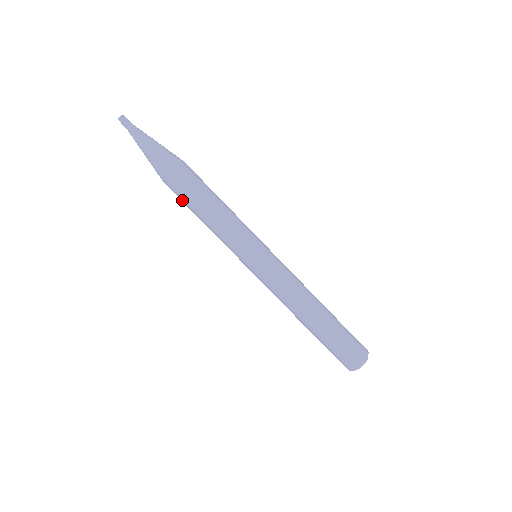
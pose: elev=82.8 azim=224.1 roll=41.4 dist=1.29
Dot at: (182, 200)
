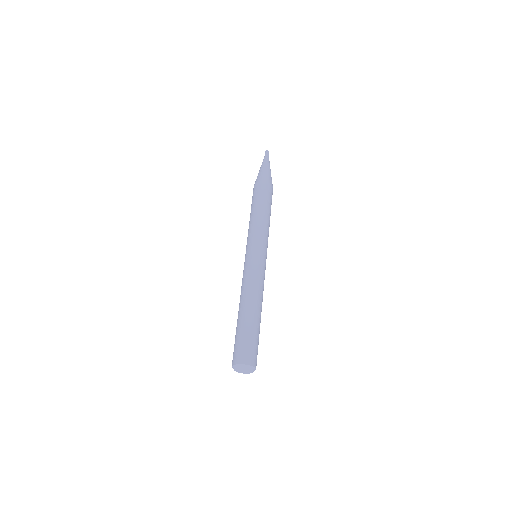
Dot at: (259, 196)
